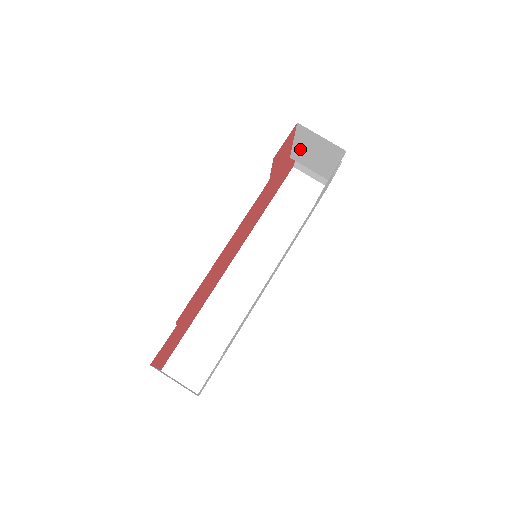
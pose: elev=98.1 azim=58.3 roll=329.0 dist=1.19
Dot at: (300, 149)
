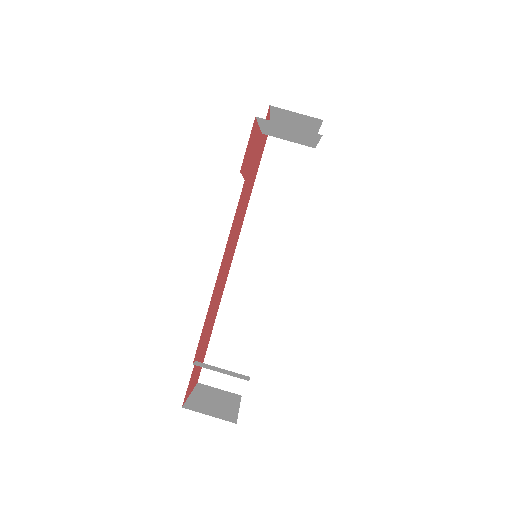
Dot at: (270, 130)
